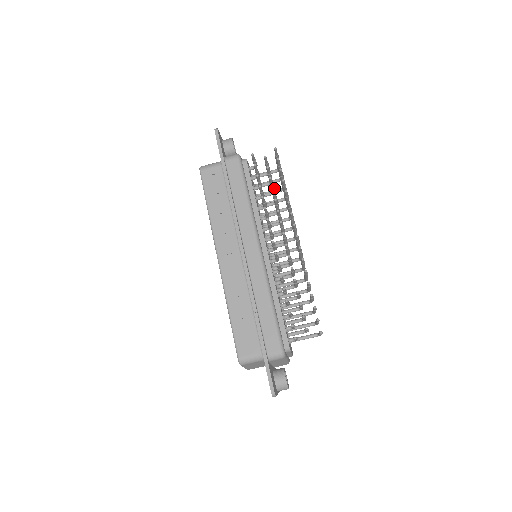
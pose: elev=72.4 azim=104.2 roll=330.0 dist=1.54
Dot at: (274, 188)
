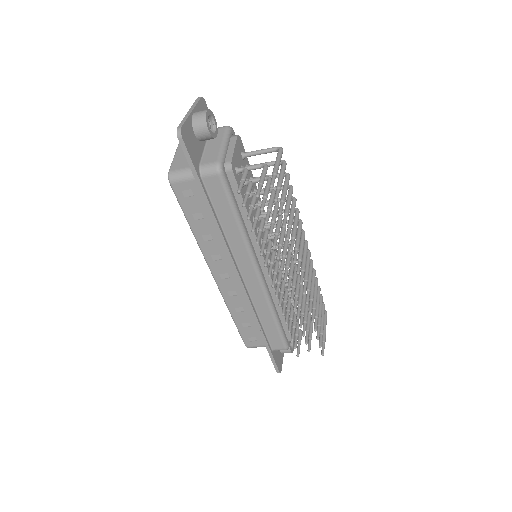
Dot at: (273, 201)
